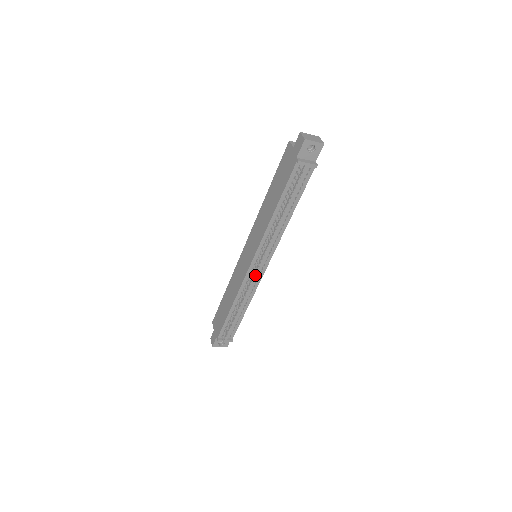
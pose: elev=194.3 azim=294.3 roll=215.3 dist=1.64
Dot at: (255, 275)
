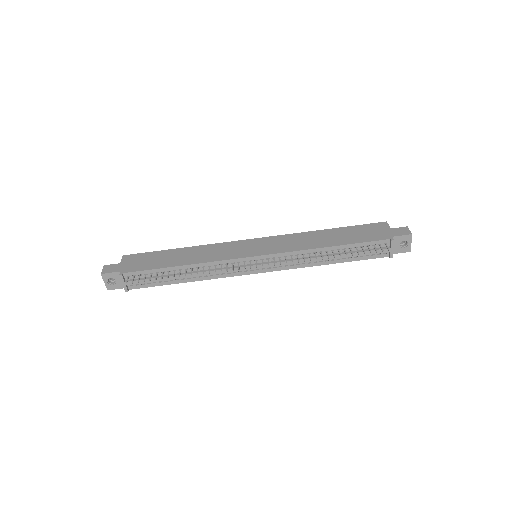
Dot at: (242, 267)
